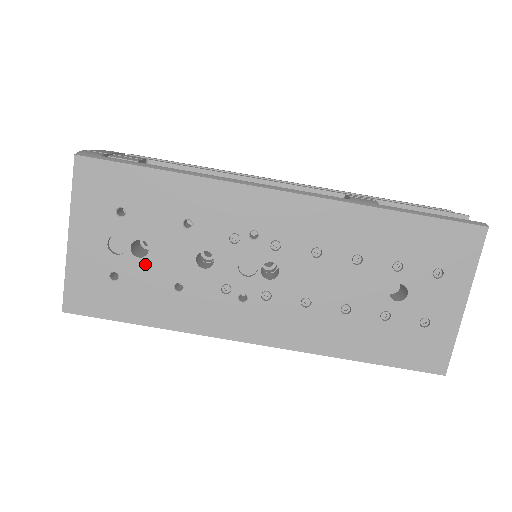
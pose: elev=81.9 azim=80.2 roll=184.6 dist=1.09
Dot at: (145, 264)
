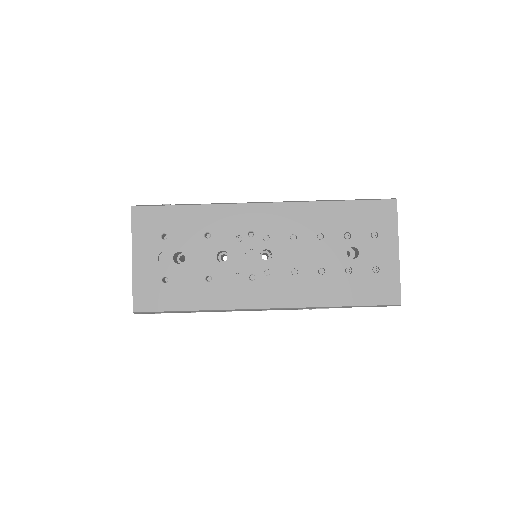
Dot at: (184, 267)
